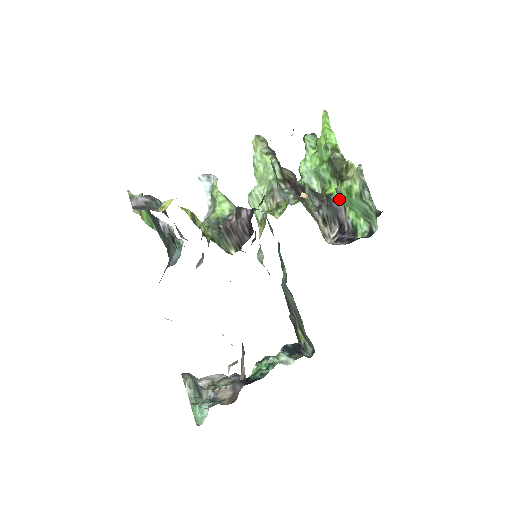
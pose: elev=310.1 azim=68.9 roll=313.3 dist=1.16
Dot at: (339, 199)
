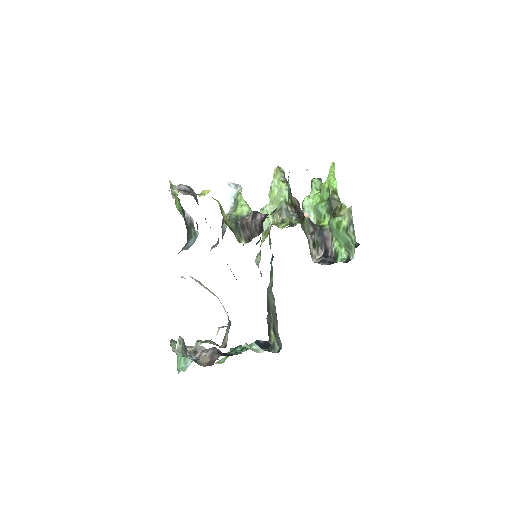
Dot at: (329, 230)
